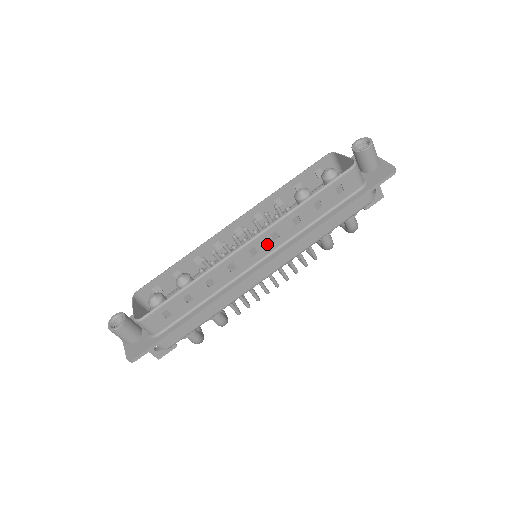
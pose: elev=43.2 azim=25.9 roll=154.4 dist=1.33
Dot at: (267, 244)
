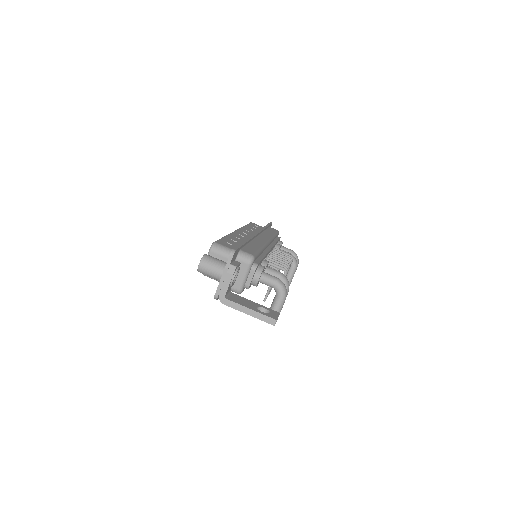
Dot at: (248, 233)
